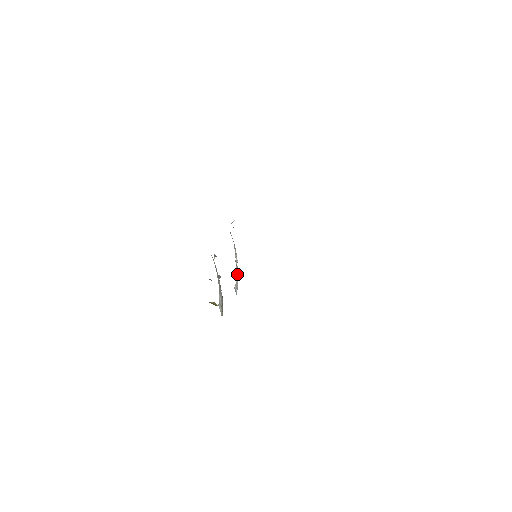
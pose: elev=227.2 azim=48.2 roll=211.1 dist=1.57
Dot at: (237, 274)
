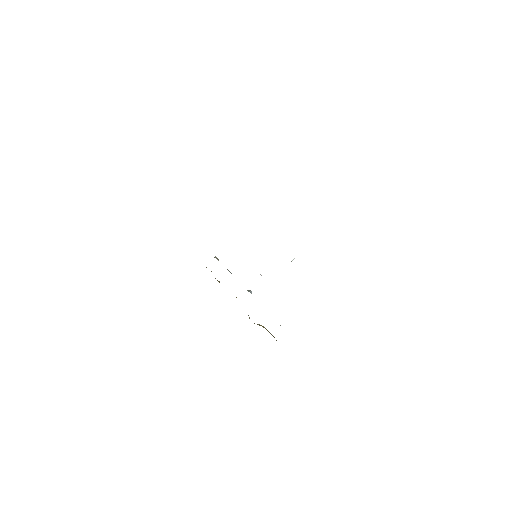
Dot at: occluded
